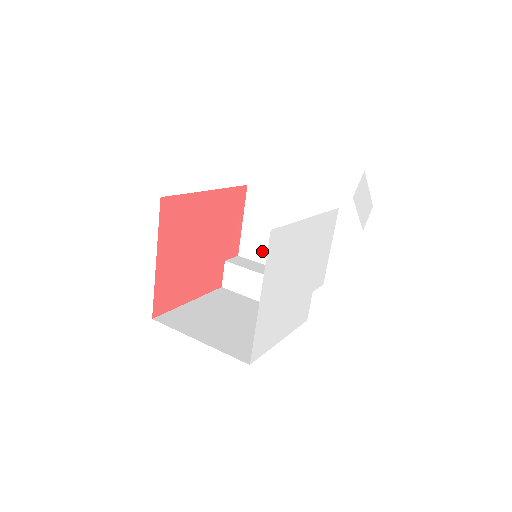
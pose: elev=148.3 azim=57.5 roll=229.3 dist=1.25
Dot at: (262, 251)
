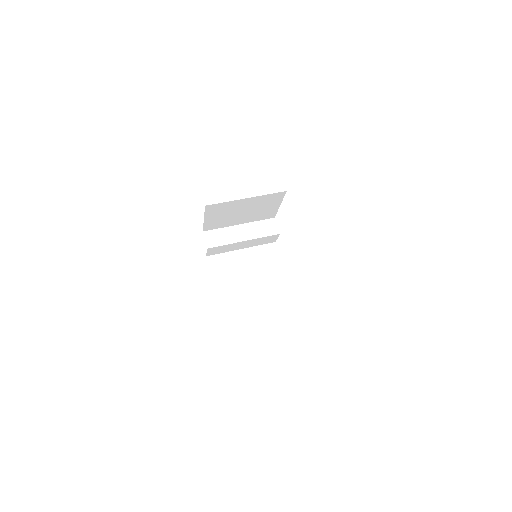
Dot at: (224, 223)
